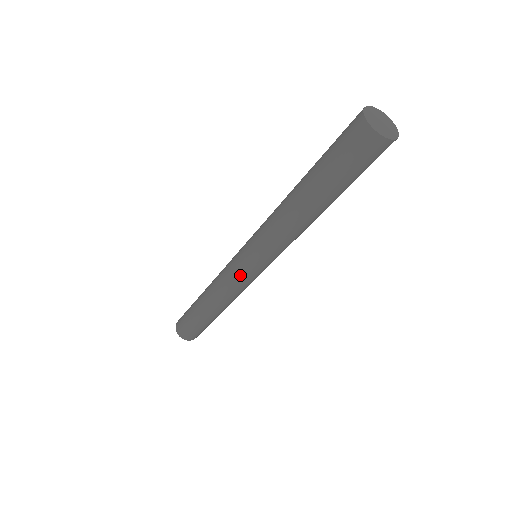
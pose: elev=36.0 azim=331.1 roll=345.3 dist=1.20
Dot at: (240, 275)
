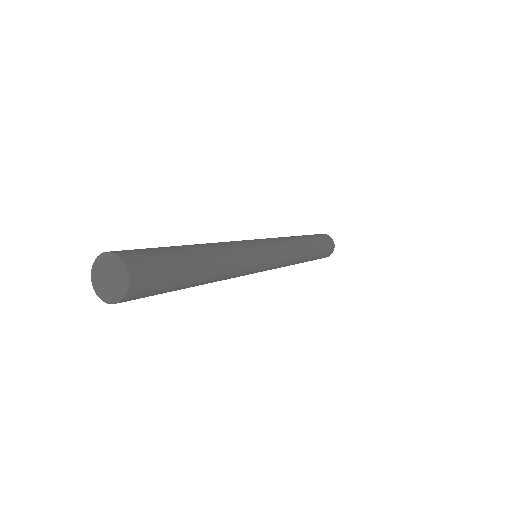
Dot at: occluded
